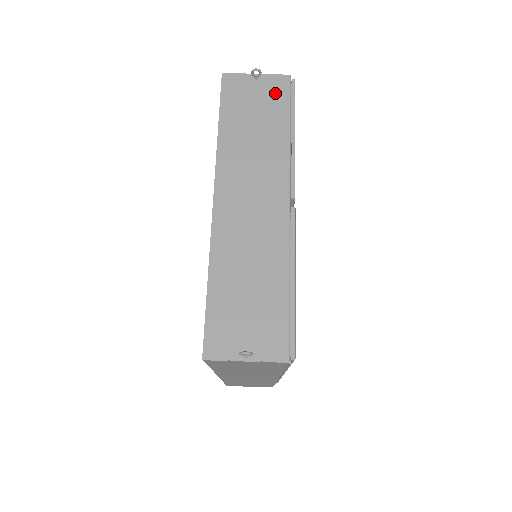
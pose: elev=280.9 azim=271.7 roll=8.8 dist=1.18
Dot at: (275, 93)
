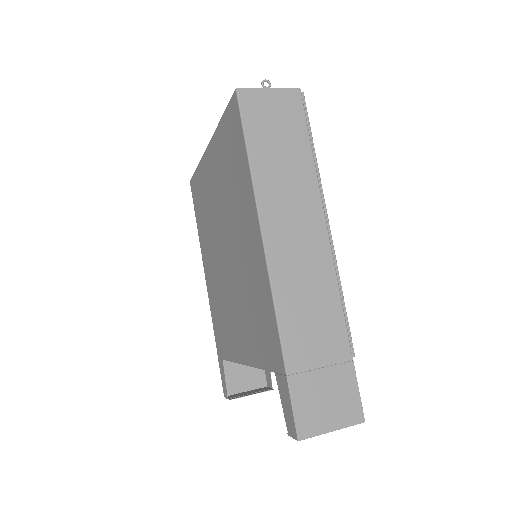
Dot at: occluded
